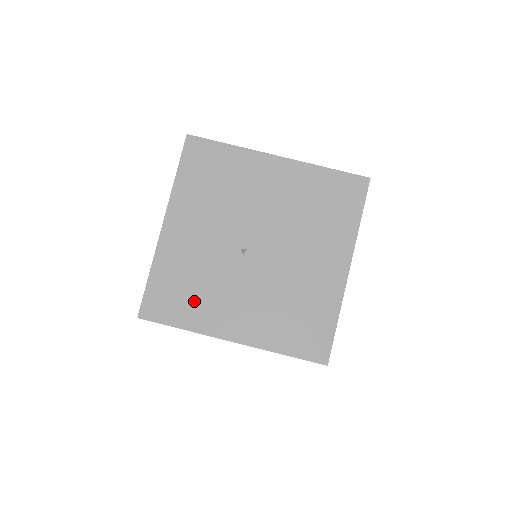
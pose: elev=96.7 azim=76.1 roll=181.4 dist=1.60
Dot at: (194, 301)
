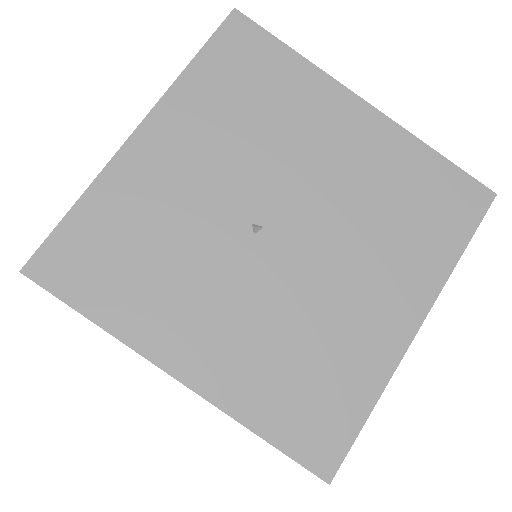
Dot at: (137, 281)
